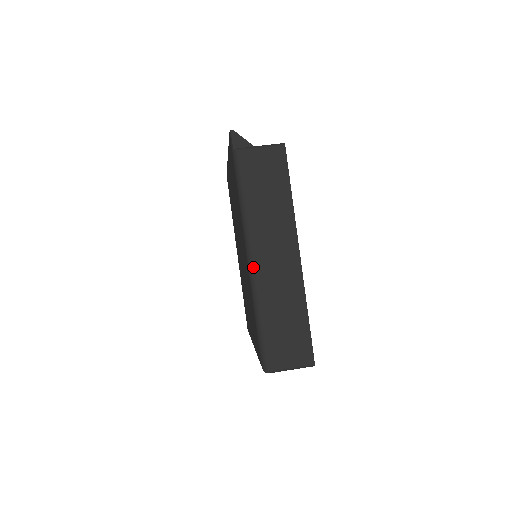
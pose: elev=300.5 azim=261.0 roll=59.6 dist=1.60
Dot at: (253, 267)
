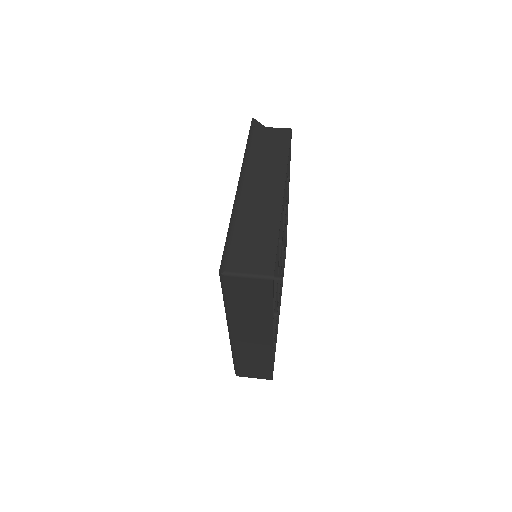
Dot at: (239, 193)
